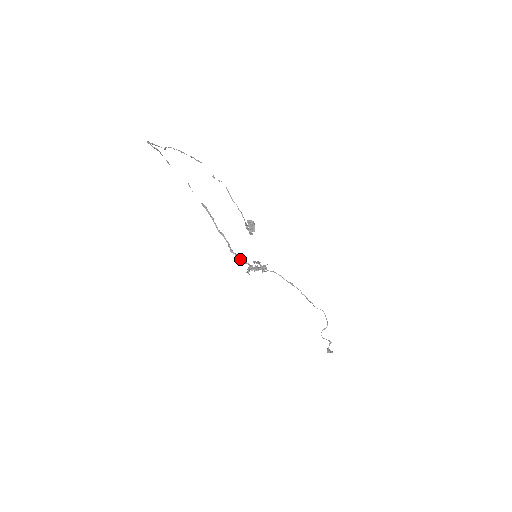
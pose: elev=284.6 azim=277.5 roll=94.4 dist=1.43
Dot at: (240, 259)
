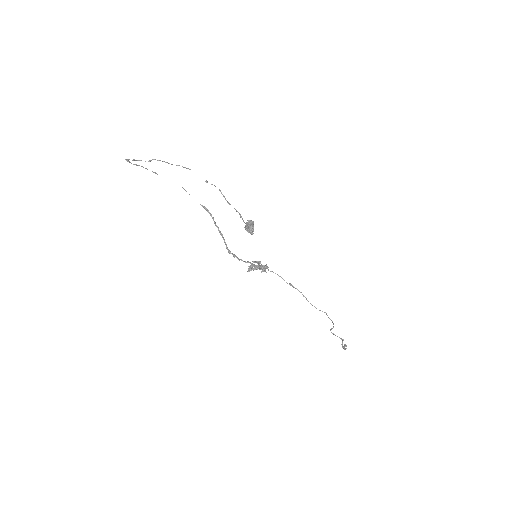
Dot at: (238, 259)
